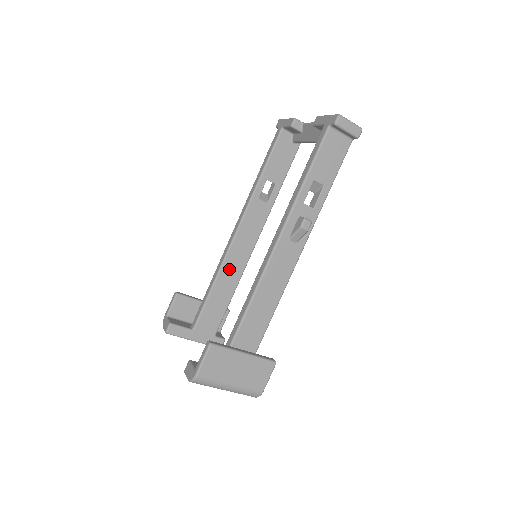
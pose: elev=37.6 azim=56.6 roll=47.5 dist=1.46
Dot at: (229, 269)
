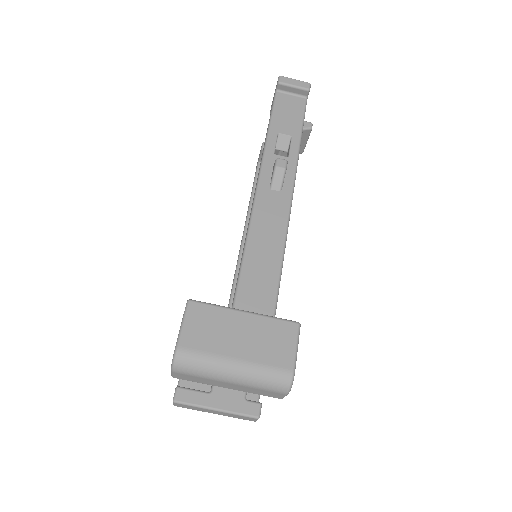
Dot at: occluded
